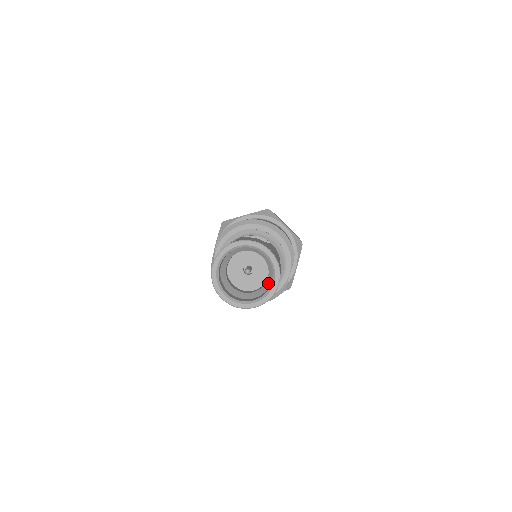
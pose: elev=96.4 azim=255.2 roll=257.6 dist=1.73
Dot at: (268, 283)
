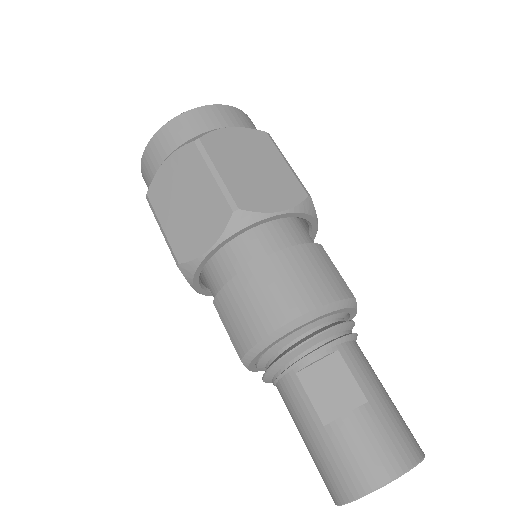
Dot at: occluded
